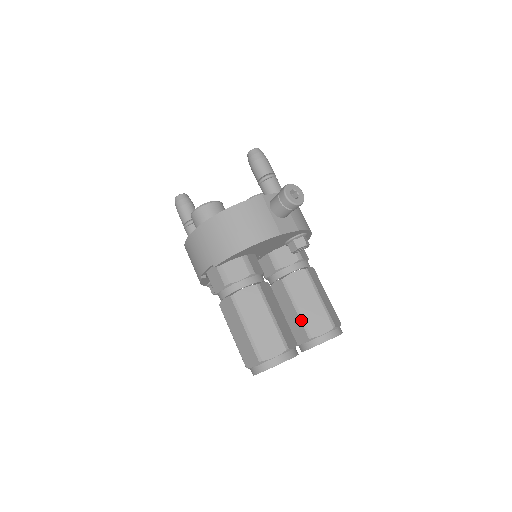
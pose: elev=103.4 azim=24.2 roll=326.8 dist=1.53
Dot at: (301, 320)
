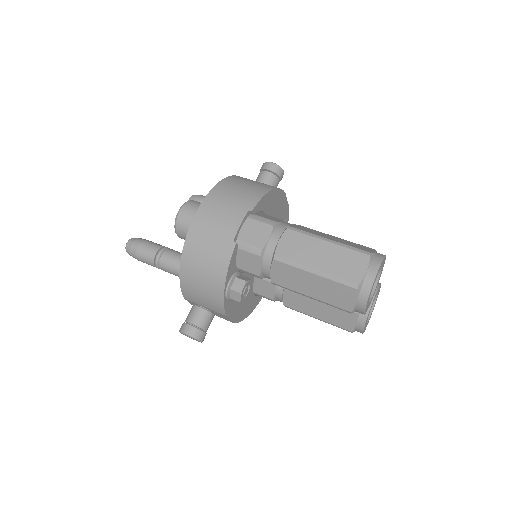
Dot at: occluded
